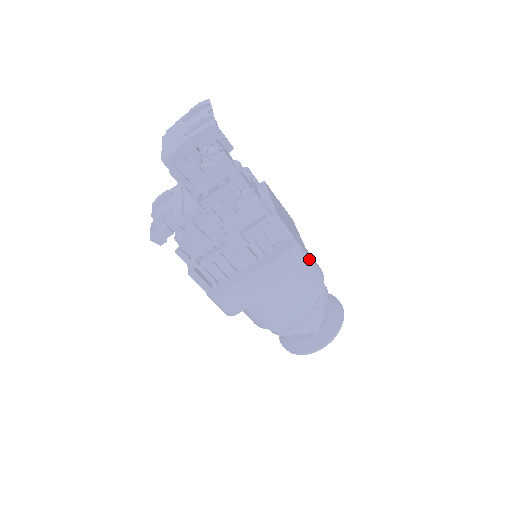
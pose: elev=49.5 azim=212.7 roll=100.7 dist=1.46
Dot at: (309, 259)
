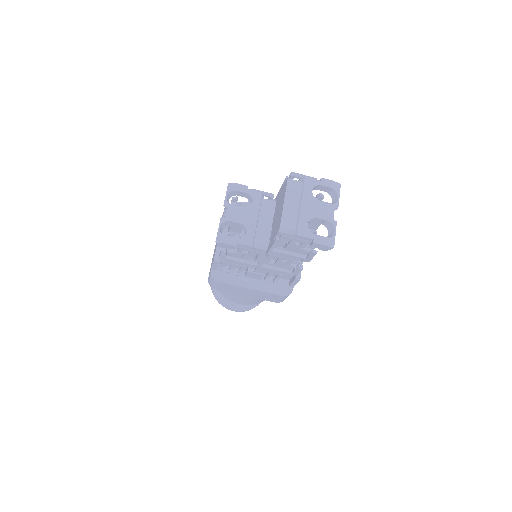
Dot at: occluded
